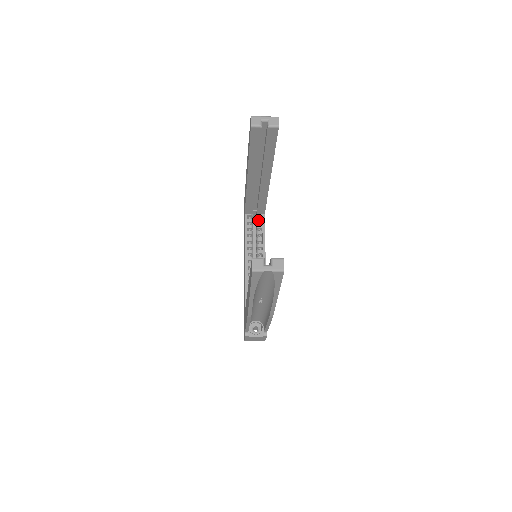
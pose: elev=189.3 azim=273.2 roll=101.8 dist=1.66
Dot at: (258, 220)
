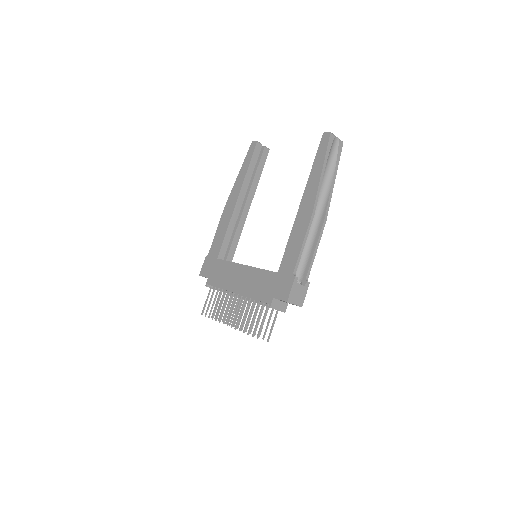
Dot at: occluded
